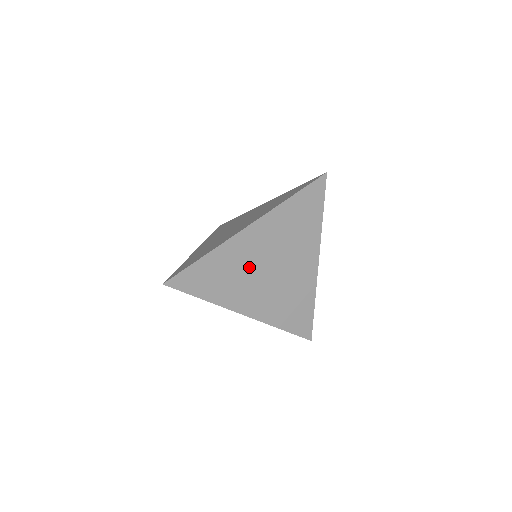
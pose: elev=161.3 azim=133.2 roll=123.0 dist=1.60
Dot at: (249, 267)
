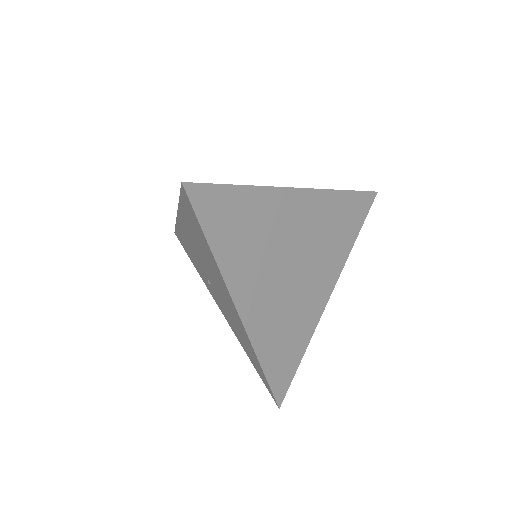
Dot at: (276, 244)
